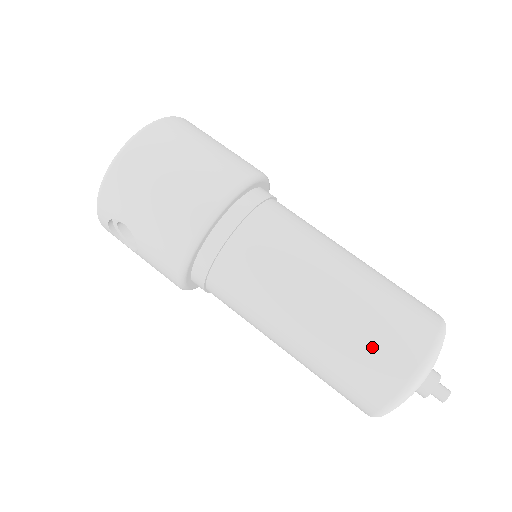
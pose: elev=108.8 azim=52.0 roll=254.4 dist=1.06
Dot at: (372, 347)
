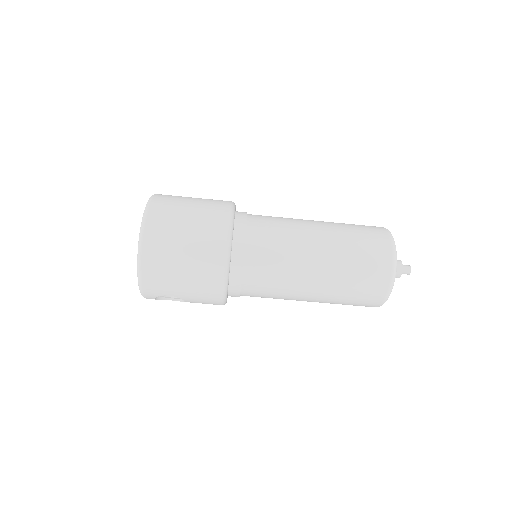
Dot at: (361, 280)
